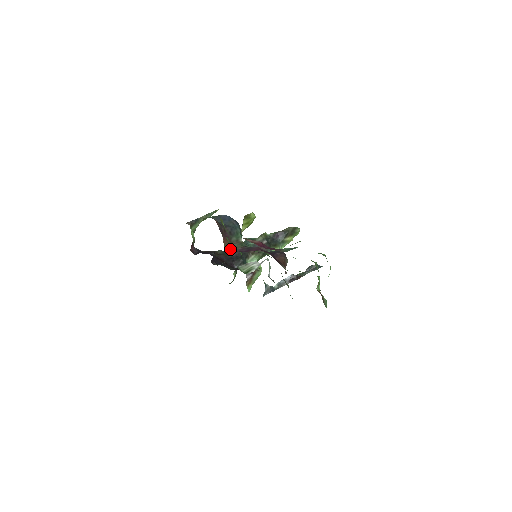
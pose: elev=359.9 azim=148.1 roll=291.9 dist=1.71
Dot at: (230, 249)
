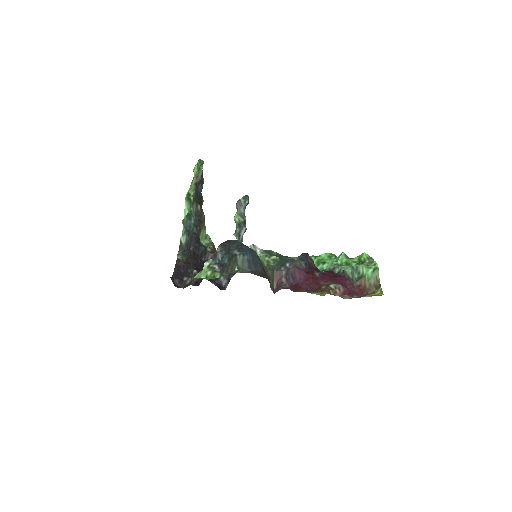
Dot at: (272, 285)
